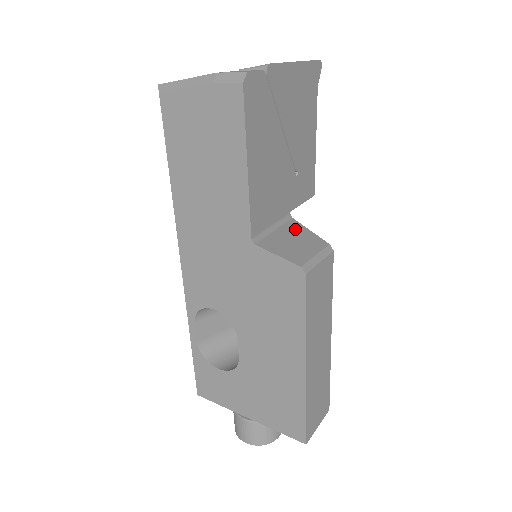
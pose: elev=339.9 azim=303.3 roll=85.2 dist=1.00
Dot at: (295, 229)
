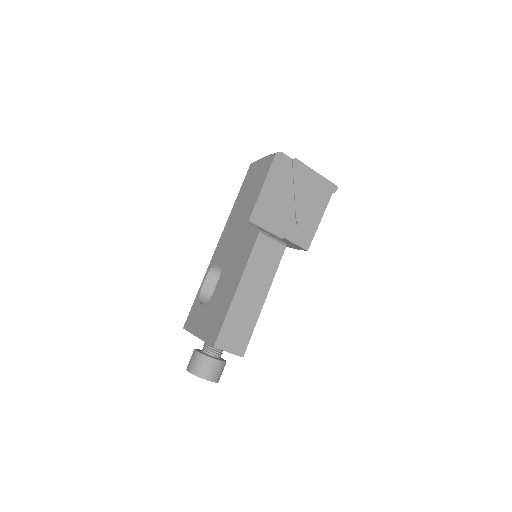
Dot at: occluded
